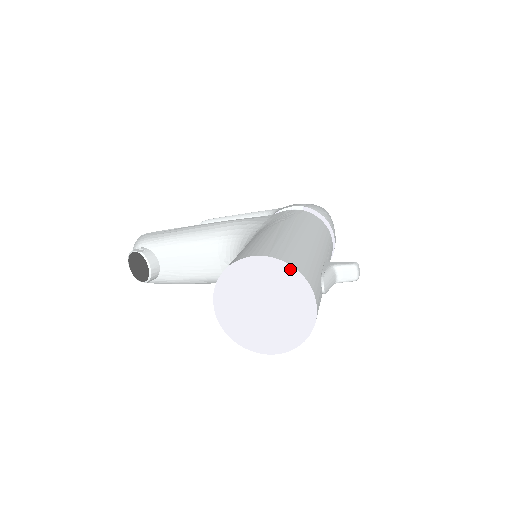
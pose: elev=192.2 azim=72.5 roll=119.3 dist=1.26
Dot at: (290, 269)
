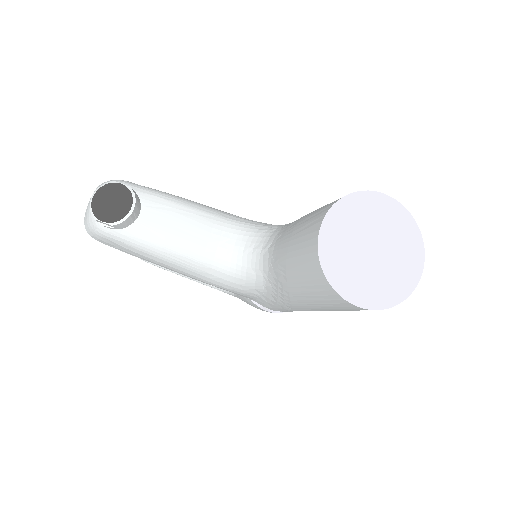
Dot at: (412, 222)
